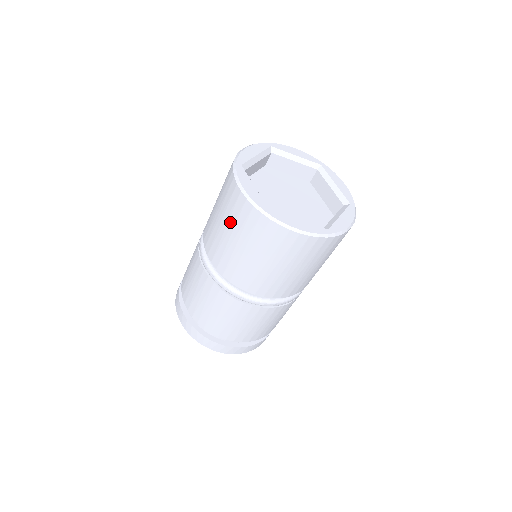
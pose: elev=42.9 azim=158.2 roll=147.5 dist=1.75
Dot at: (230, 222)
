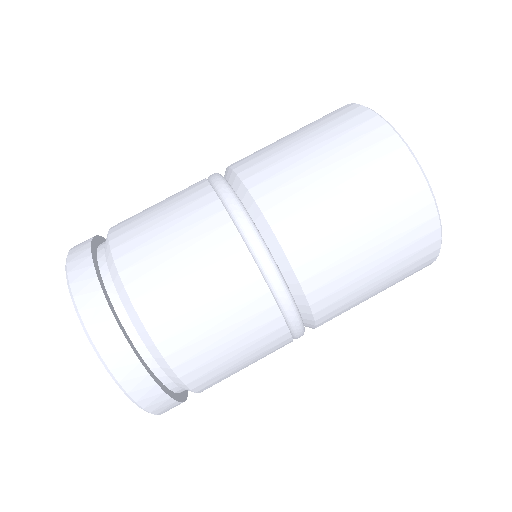
Dot at: occluded
